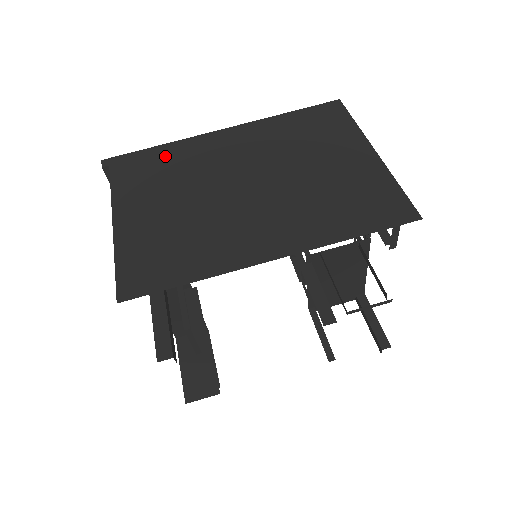
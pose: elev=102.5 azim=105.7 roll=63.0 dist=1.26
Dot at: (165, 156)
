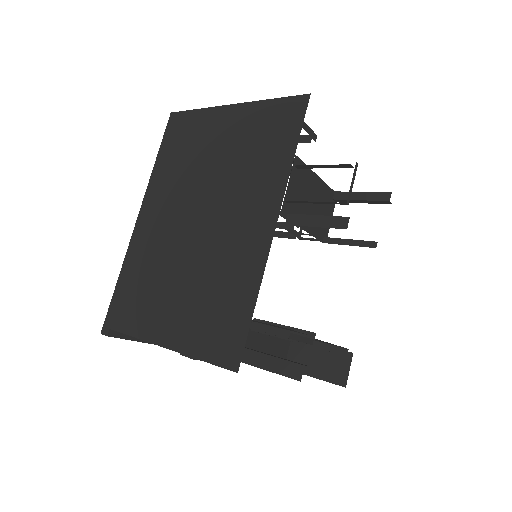
Dot at: (131, 277)
